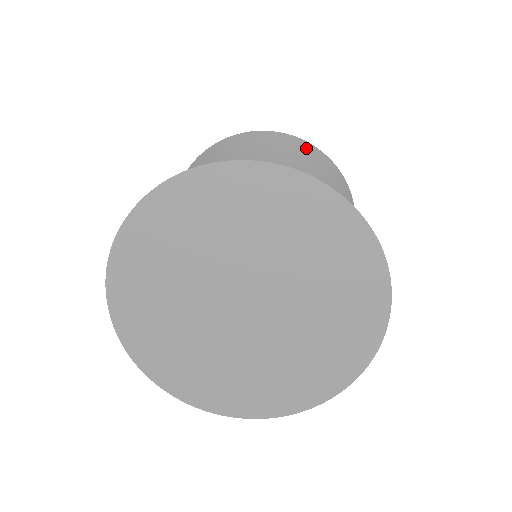
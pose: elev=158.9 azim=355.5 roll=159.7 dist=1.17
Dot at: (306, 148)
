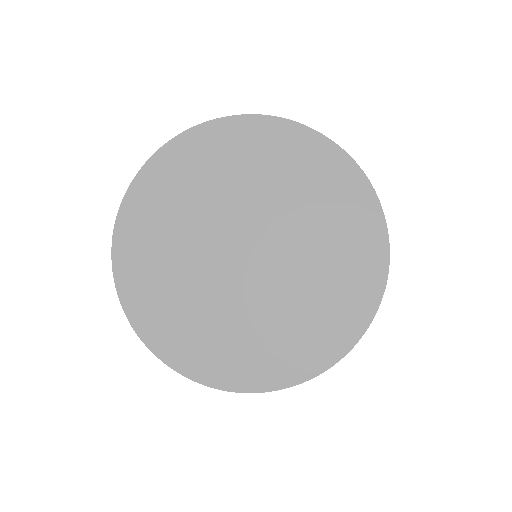
Dot at: occluded
